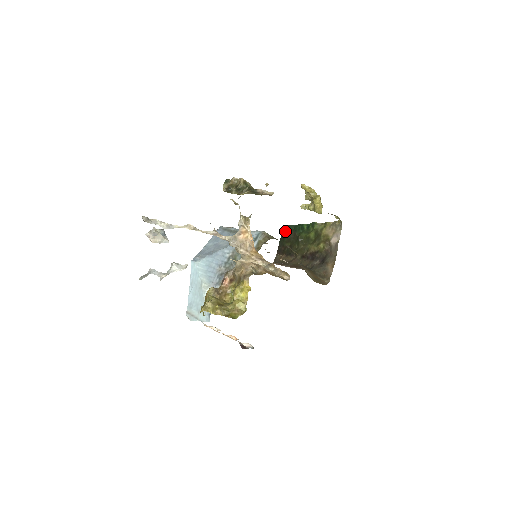
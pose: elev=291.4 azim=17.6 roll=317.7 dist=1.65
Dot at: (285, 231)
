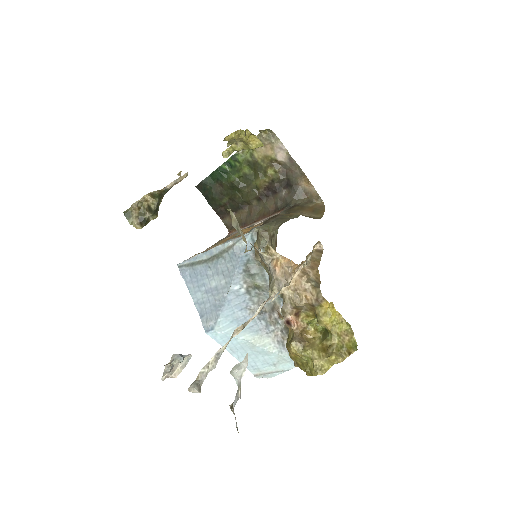
Dot at: (204, 190)
